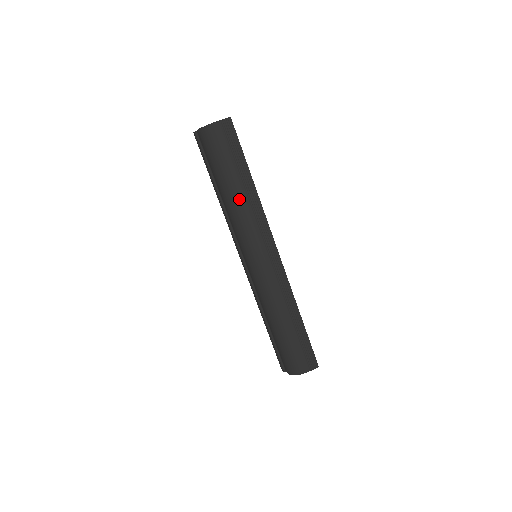
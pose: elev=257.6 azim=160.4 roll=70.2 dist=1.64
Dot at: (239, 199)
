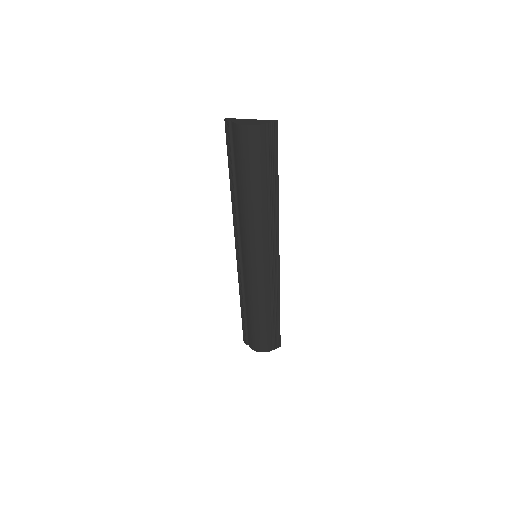
Dot at: (260, 207)
